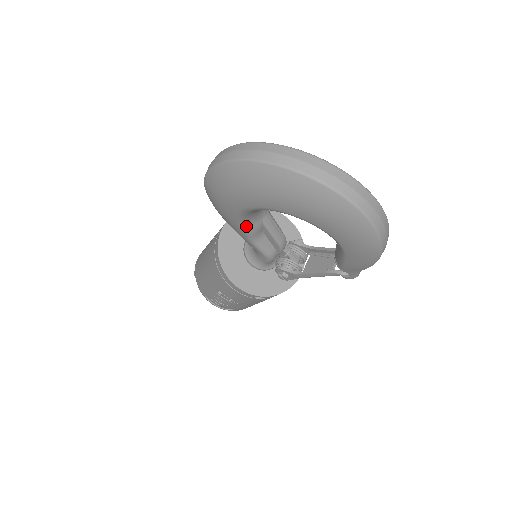
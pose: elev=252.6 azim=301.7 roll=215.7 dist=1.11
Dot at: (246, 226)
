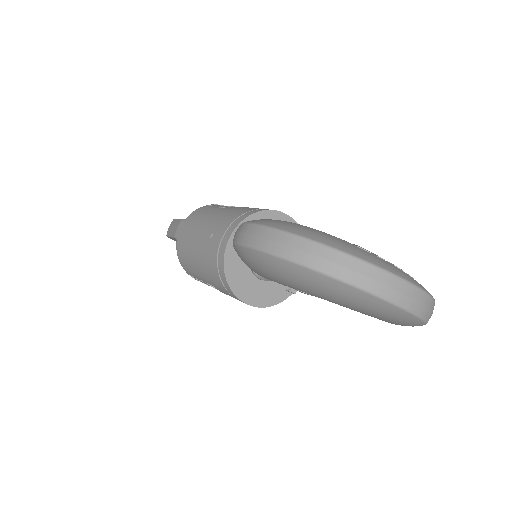
Dot at: occluded
